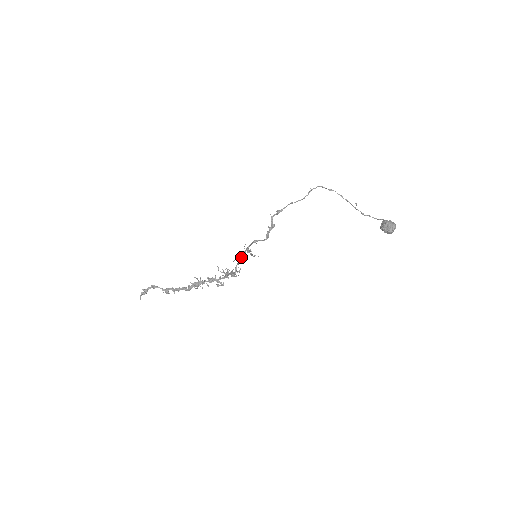
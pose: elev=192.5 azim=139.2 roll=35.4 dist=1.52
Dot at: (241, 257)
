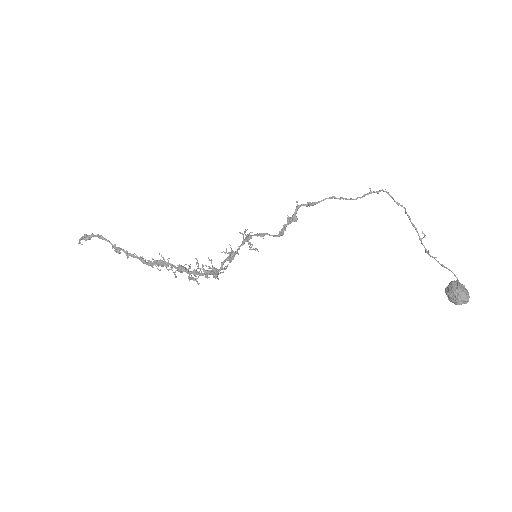
Dot at: (234, 252)
